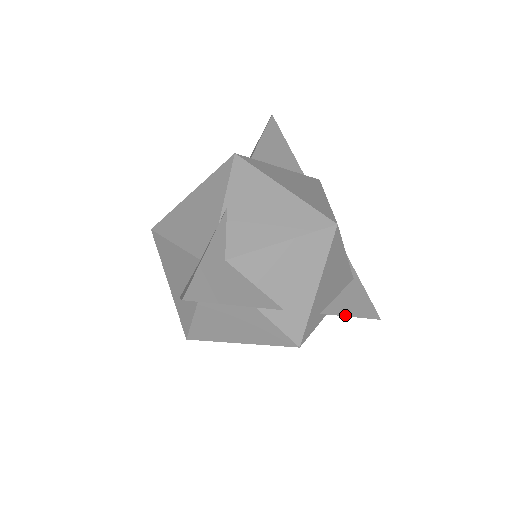
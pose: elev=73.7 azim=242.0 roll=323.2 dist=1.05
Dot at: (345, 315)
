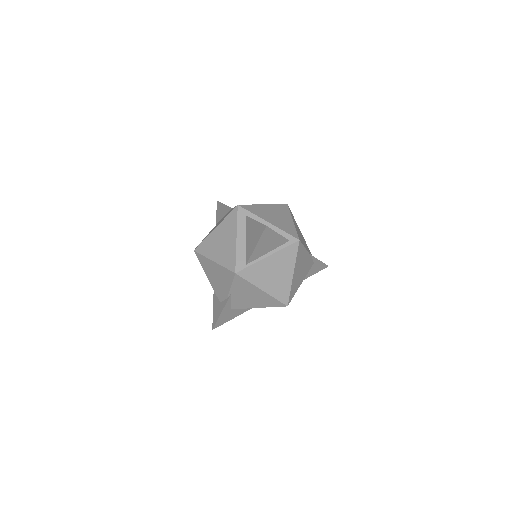
Dot at: occluded
